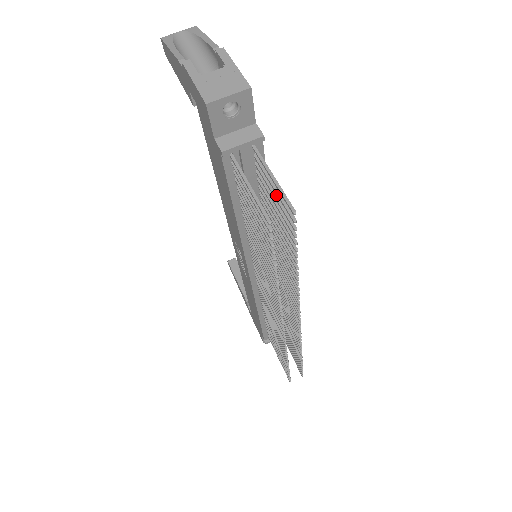
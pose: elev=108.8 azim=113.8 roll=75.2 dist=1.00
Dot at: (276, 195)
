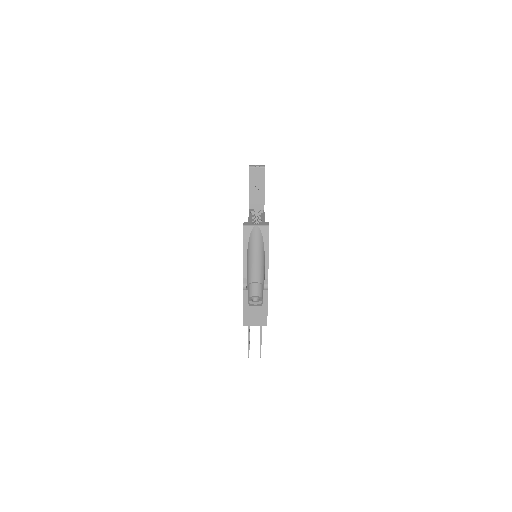
Dot at: occluded
